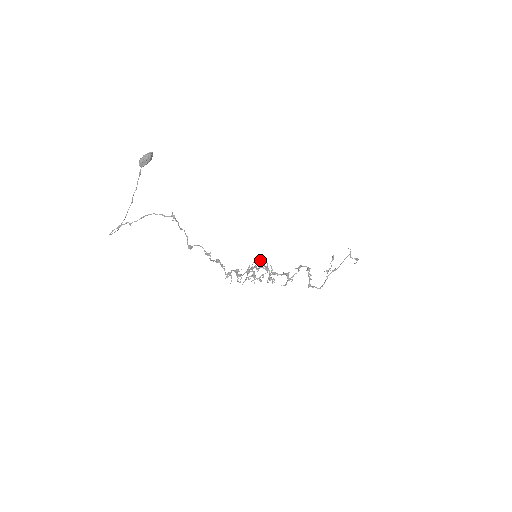
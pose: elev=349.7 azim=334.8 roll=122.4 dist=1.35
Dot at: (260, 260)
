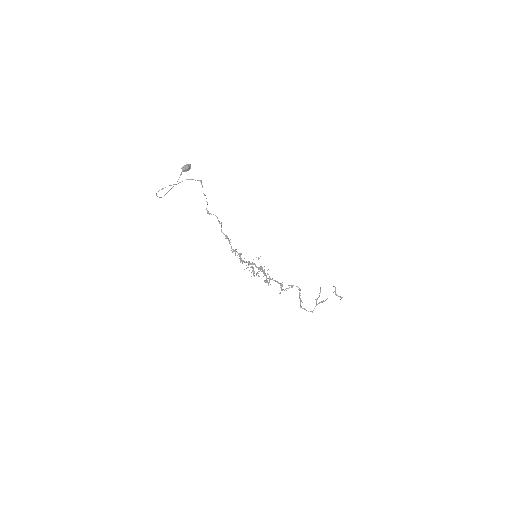
Dot at: (259, 258)
